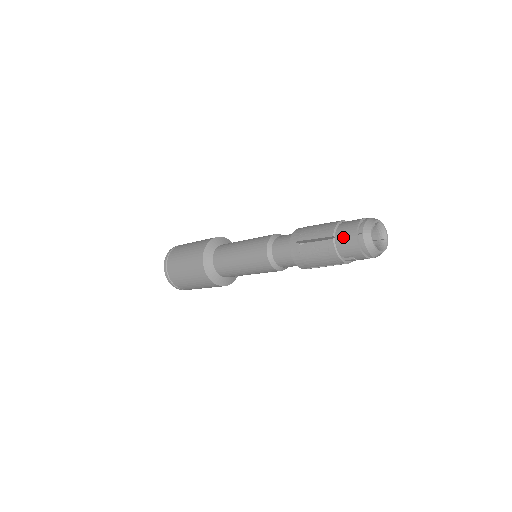
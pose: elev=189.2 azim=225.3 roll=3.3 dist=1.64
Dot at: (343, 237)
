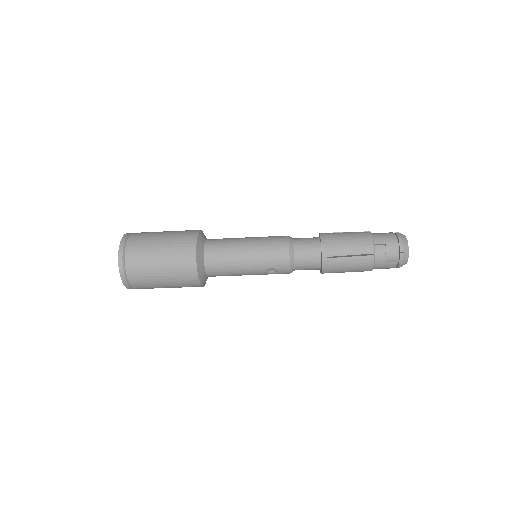
Dot at: (379, 233)
